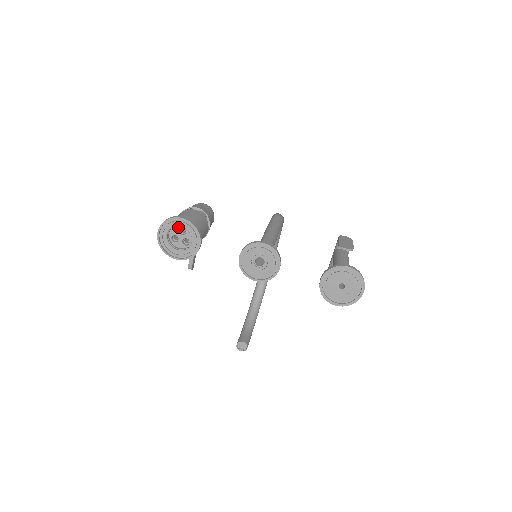
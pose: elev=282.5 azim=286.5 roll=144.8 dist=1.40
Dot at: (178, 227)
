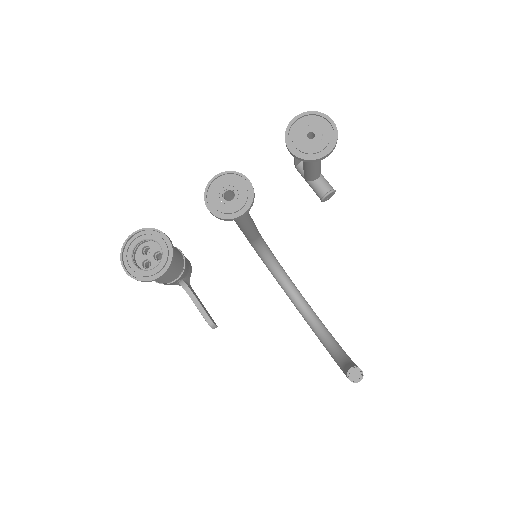
Dot at: (139, 251)
